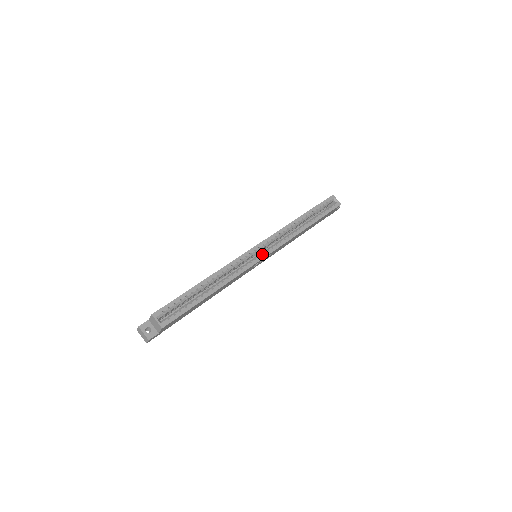
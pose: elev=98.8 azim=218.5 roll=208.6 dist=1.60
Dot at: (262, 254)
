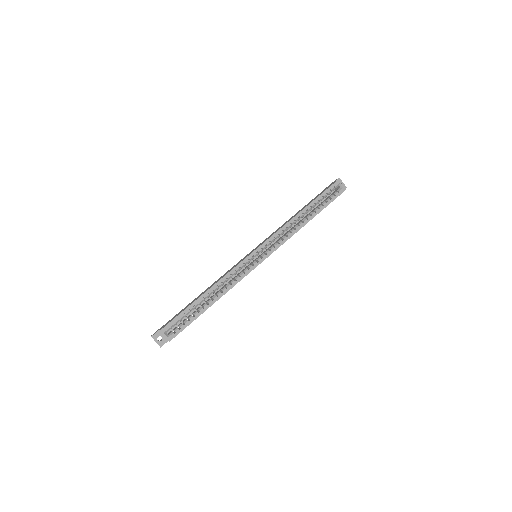
Dot at: (260, 259)
